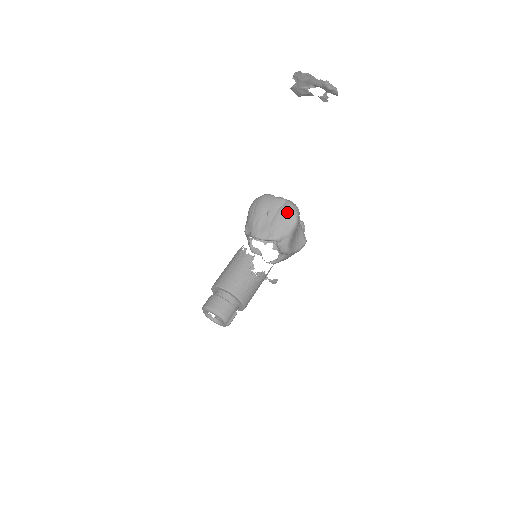
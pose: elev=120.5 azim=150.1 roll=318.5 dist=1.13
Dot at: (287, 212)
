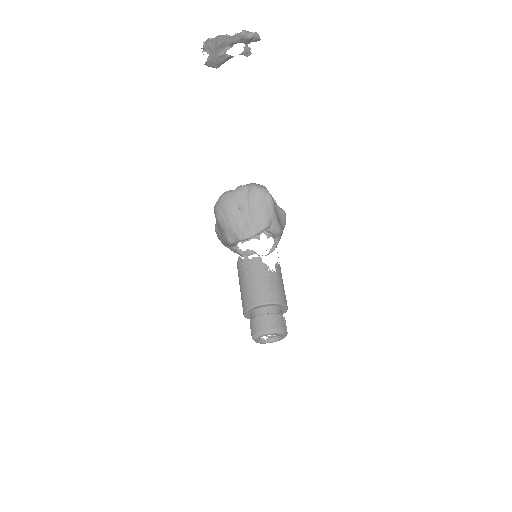
Dot at: (257, 195)
